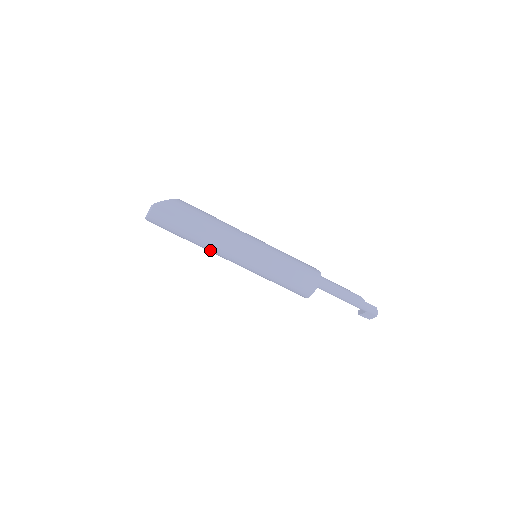
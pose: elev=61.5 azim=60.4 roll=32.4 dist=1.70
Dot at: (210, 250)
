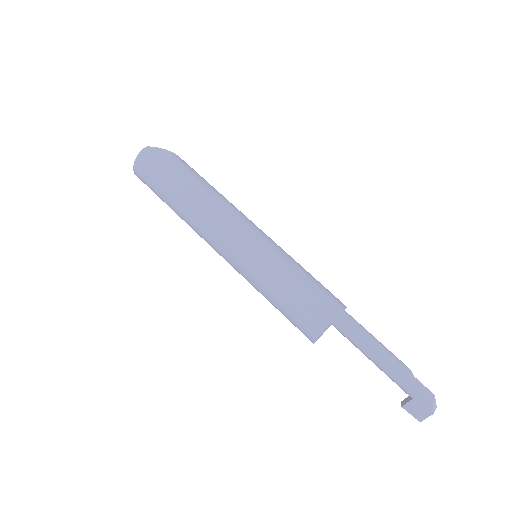
Dot at: (195, 226)
